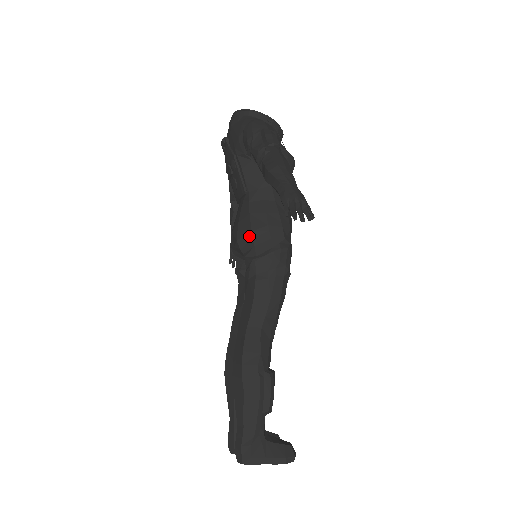
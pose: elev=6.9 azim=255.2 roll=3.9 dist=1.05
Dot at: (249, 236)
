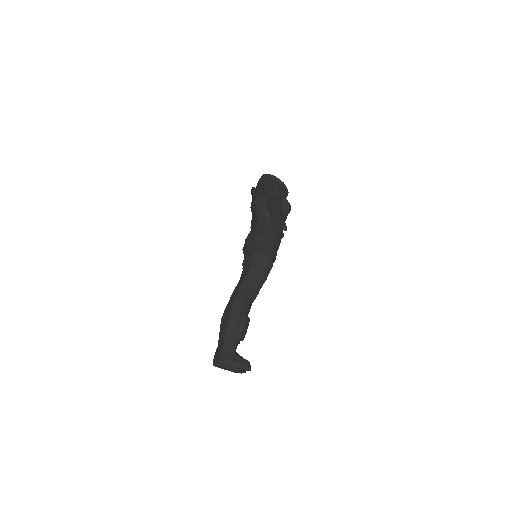
Dot at: (253, 241)
